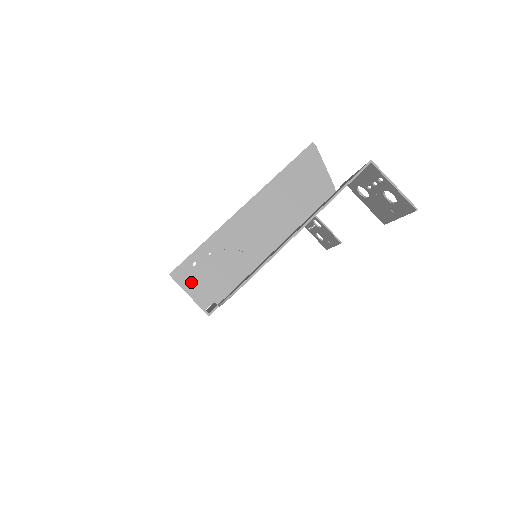
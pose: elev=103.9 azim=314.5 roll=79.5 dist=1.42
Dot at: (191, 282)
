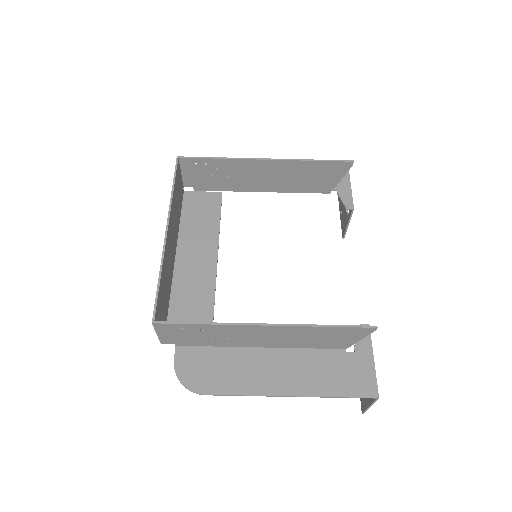
Dot at: (167, 332)
